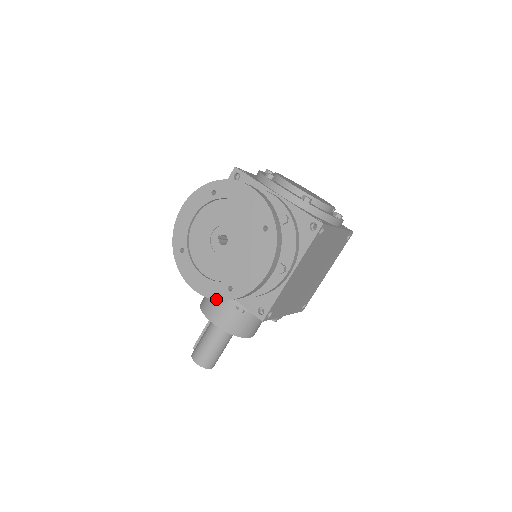
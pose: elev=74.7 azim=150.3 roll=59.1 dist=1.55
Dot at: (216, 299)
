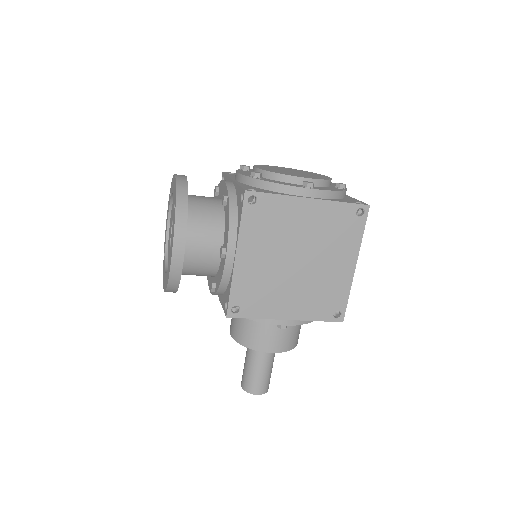
Dot at: (165, 291)
